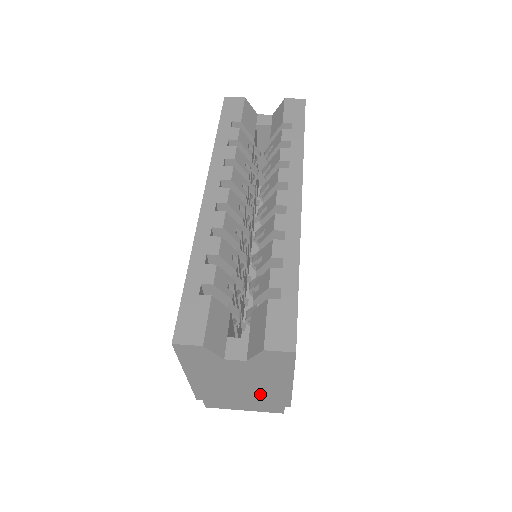
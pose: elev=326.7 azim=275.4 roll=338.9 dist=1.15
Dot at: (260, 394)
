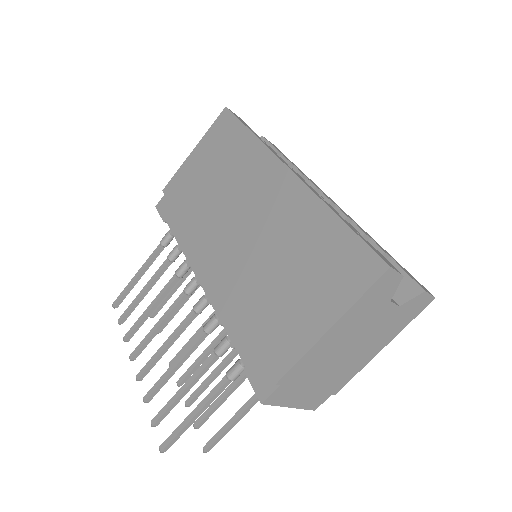
Dot at: (341, 369)
